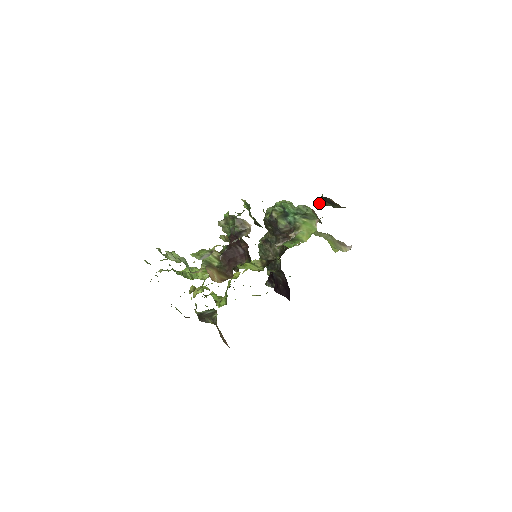
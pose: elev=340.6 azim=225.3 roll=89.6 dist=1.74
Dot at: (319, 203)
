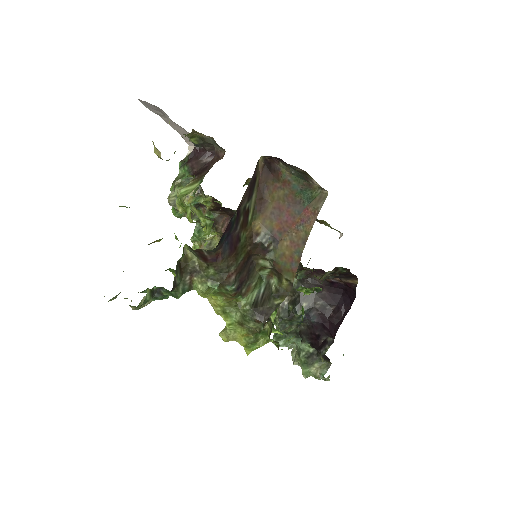
Dot at: occluded
